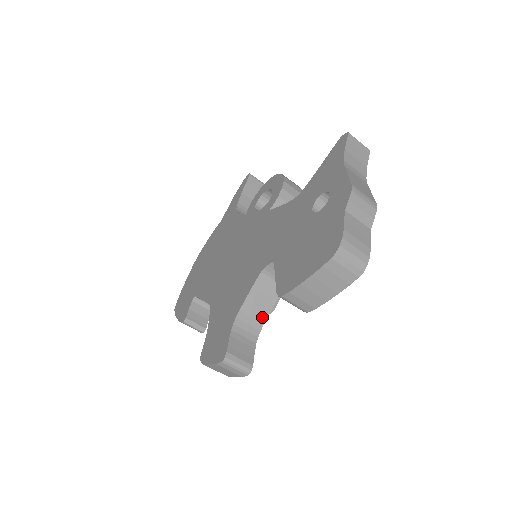
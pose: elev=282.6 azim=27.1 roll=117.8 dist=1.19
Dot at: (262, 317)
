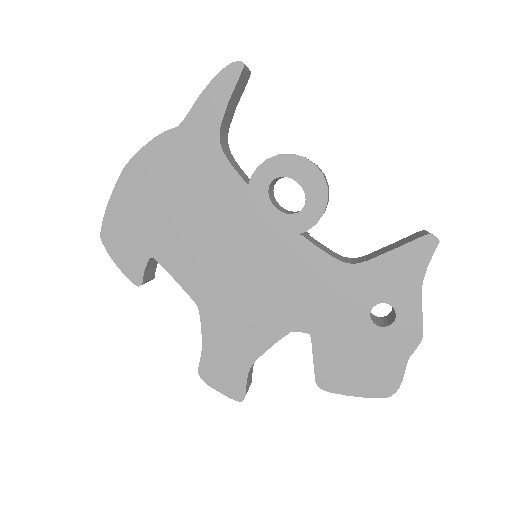
Dot at: occluded
